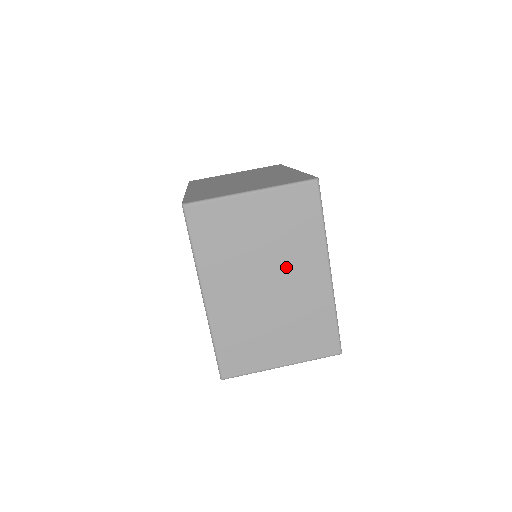
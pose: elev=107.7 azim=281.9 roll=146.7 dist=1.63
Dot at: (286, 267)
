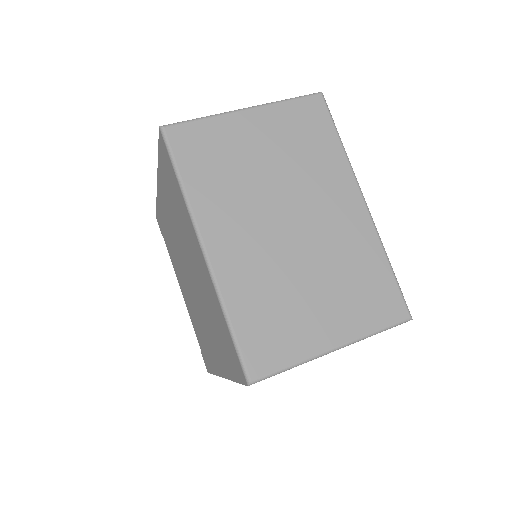
Dot at: (308, 199)
